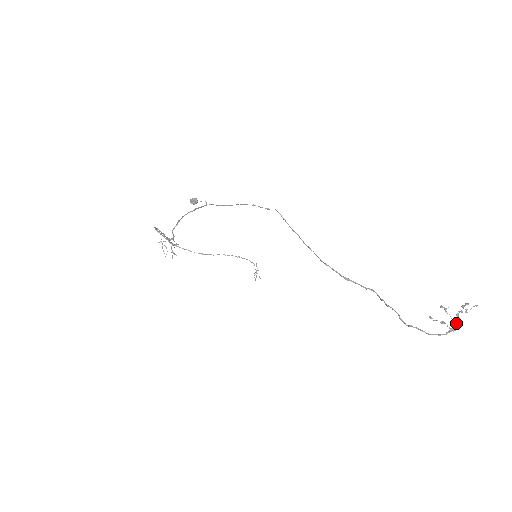
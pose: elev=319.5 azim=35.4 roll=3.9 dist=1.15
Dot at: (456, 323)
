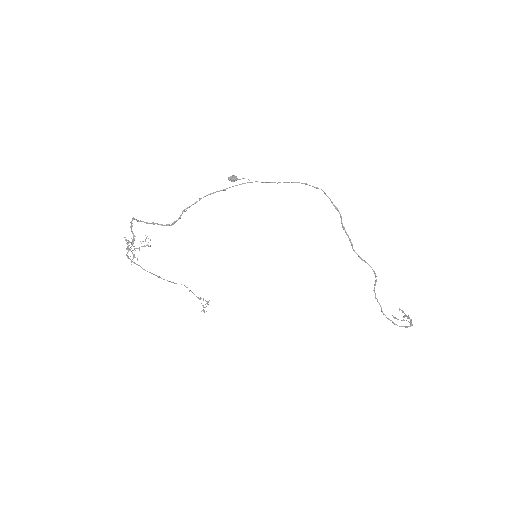
Dot at: occluded
